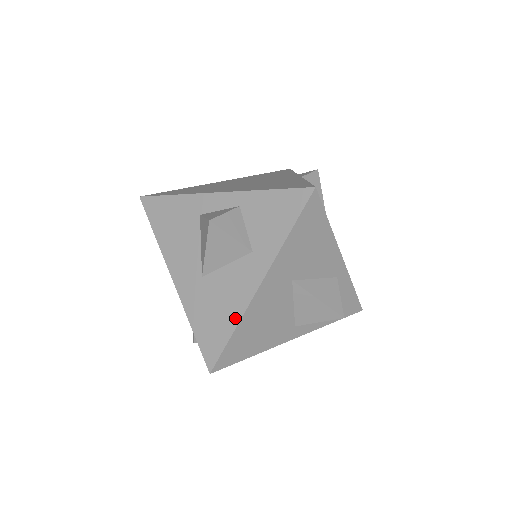
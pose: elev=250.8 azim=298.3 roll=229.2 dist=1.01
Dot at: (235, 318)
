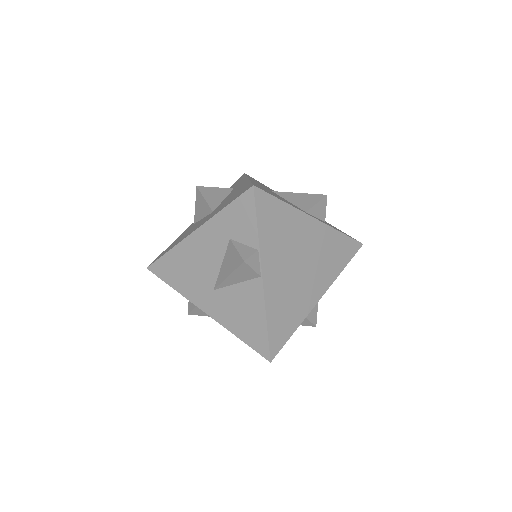
Dot at: (246, 184)
